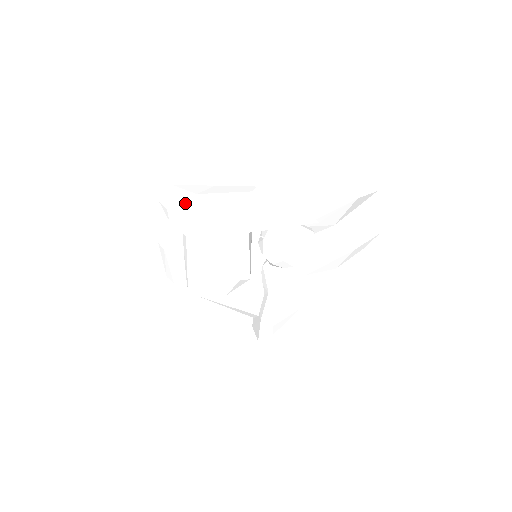
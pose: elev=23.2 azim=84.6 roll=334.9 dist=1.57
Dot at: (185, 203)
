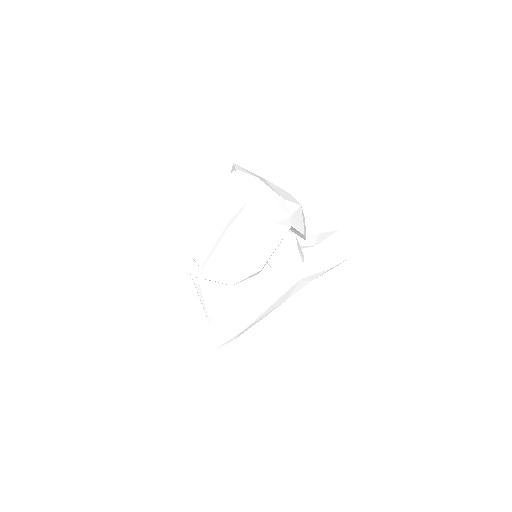
Dot at: (263, 180)
